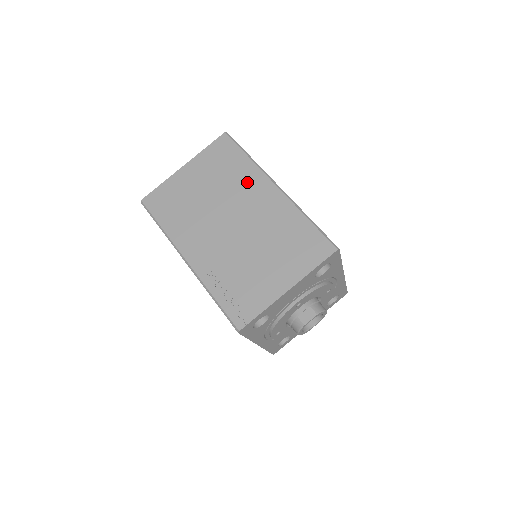
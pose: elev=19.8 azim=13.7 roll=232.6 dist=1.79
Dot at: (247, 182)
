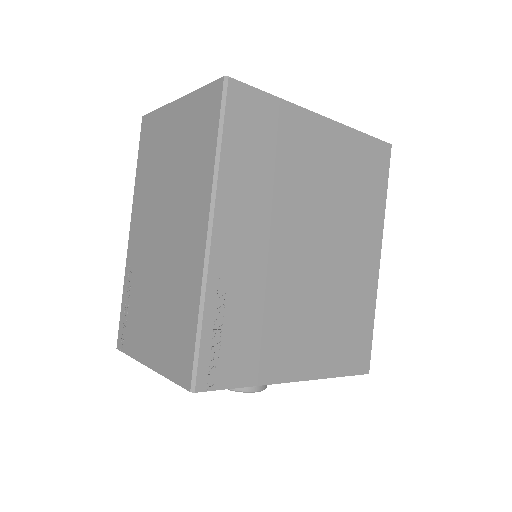
Dot at: (195, 192)
